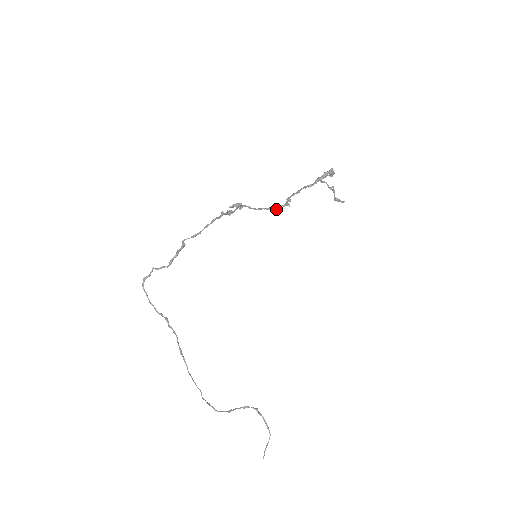
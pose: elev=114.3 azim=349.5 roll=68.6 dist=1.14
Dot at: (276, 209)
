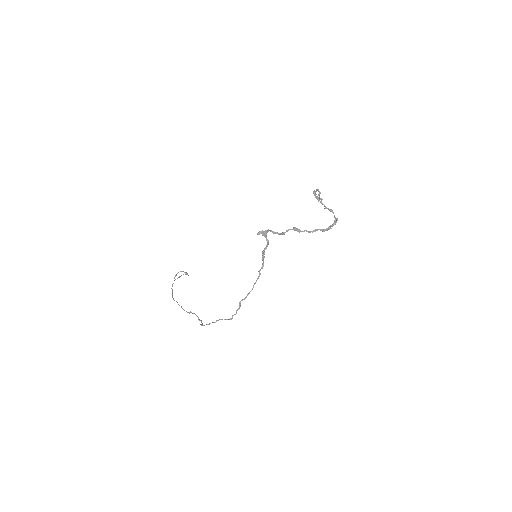
Dot at: occluded
